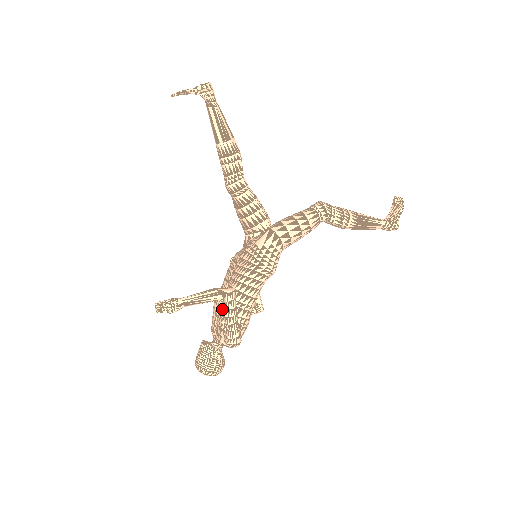
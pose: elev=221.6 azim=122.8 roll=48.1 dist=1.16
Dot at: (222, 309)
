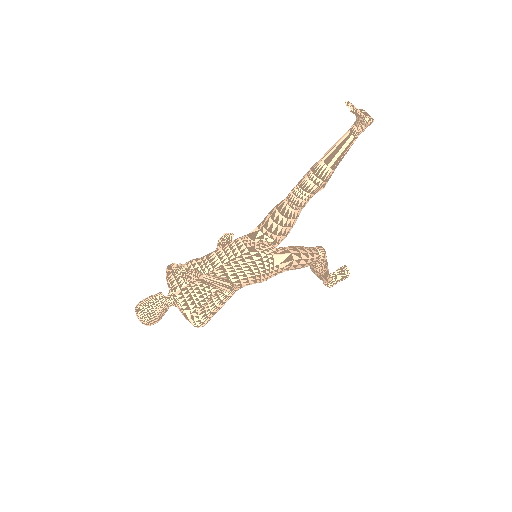
Dot at: (207, 287)
